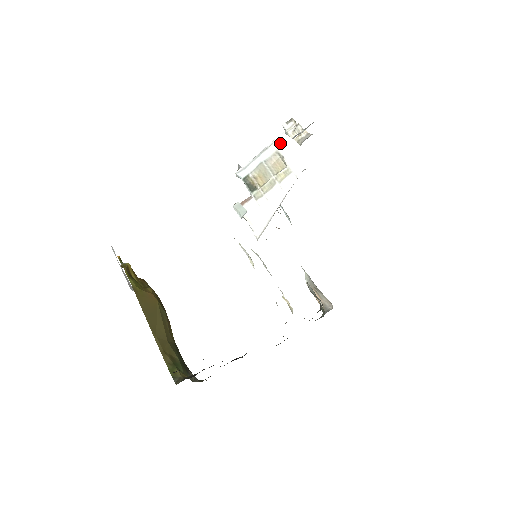
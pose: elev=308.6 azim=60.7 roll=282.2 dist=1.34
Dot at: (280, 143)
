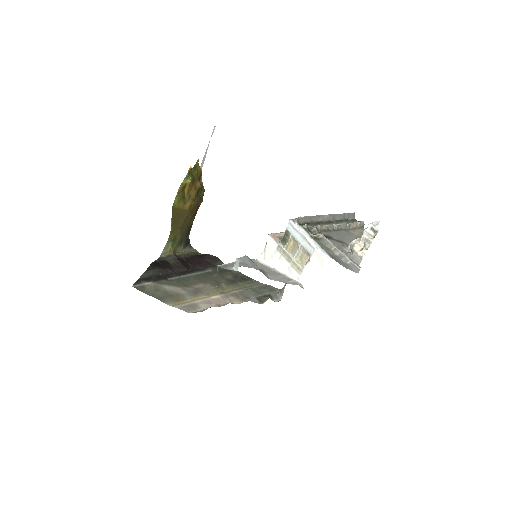
Dot at: (317, 256)
